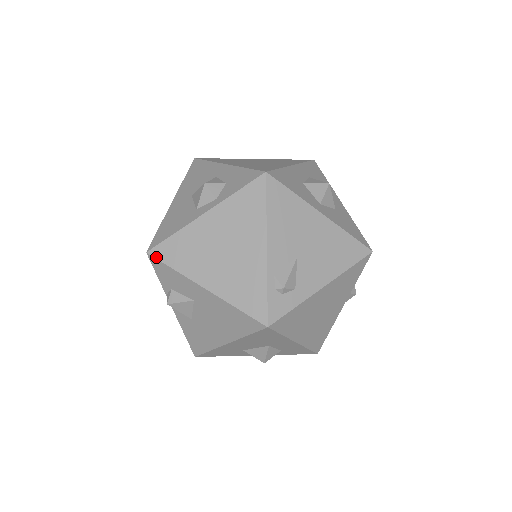
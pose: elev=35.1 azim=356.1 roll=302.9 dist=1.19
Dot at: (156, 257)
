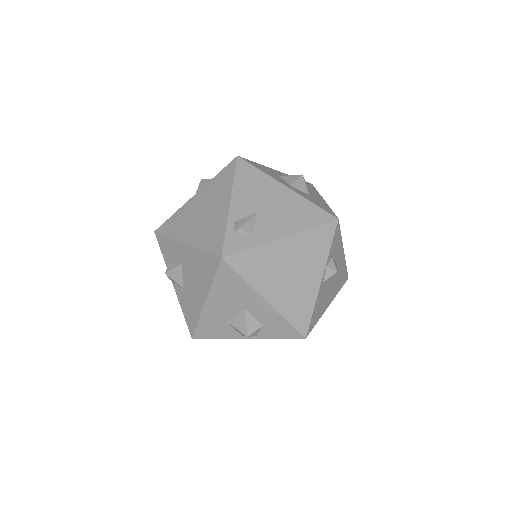
Dot at: (159, 232)
